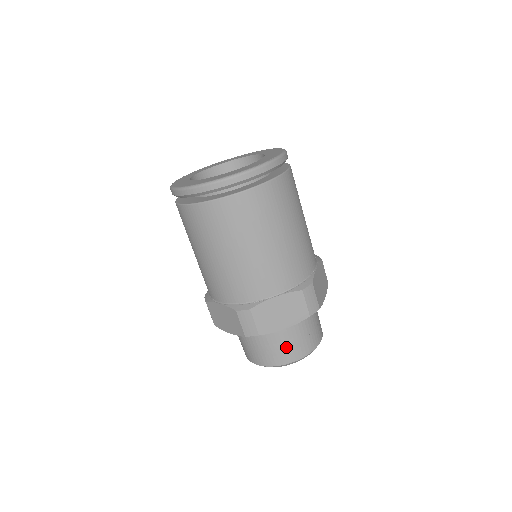
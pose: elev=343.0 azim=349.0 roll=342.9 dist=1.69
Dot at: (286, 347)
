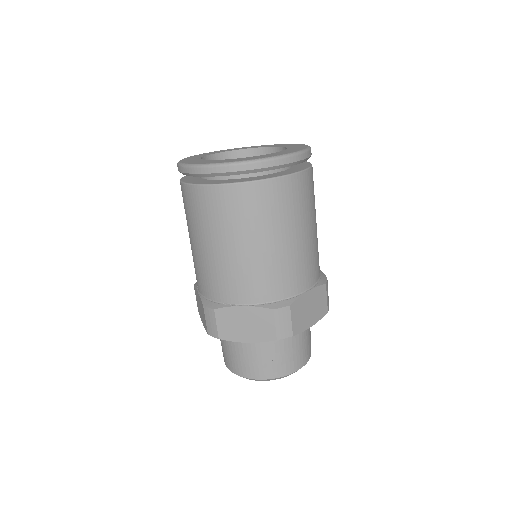
Dot at: (252, 361)
